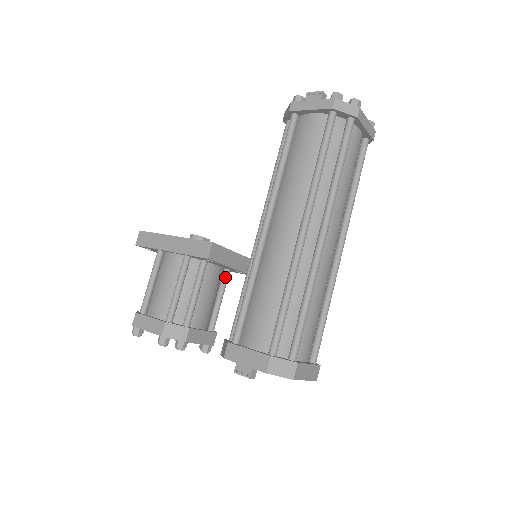
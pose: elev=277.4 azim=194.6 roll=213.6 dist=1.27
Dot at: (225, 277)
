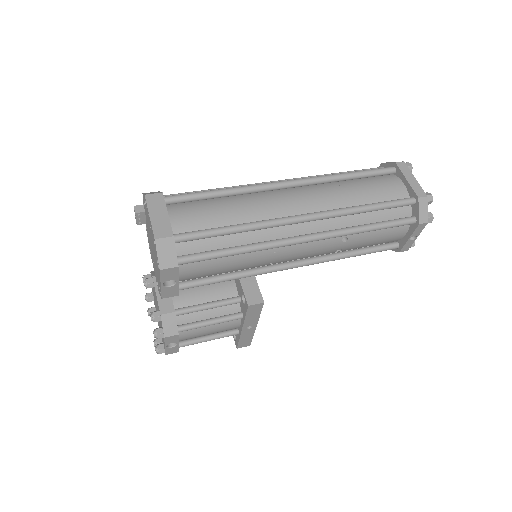
Dot at: (231, 298)
